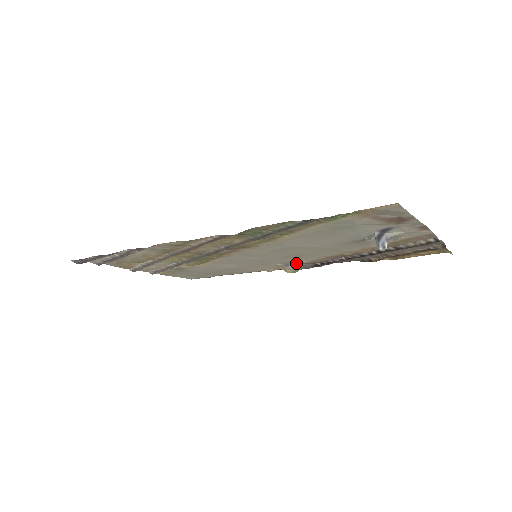
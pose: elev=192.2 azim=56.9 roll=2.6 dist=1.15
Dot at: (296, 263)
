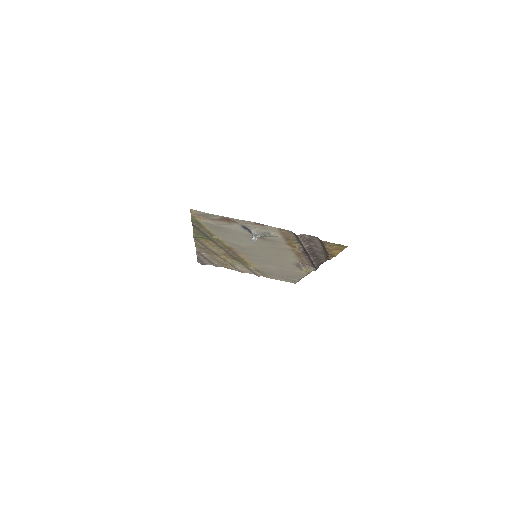
Dot at: (301, 264)
